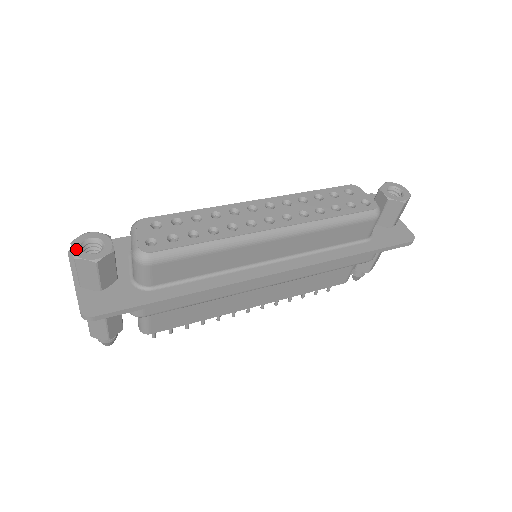
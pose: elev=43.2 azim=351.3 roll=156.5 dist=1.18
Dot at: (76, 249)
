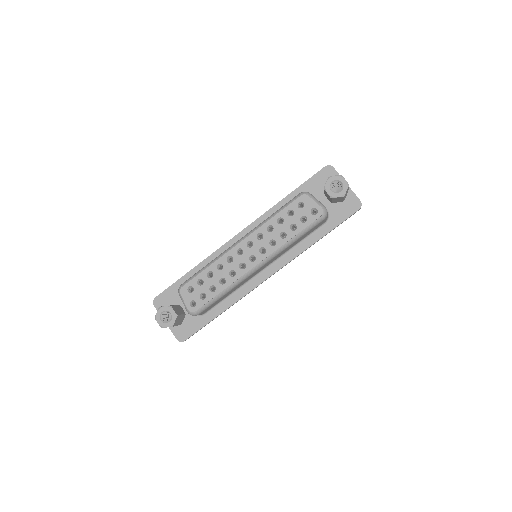
Dot at: (159, 322)
